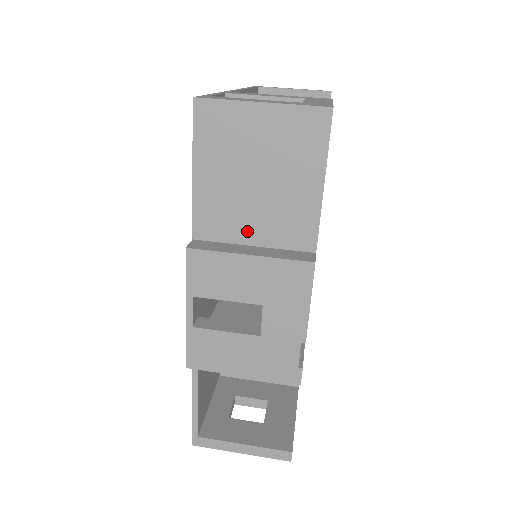
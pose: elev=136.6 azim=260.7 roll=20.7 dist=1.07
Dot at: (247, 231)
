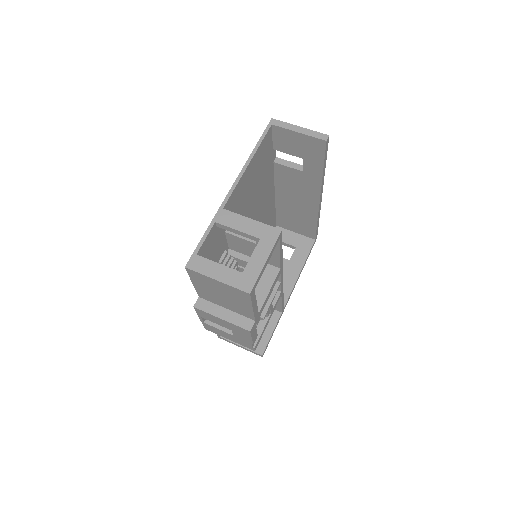
Dot at: (222, 304)
